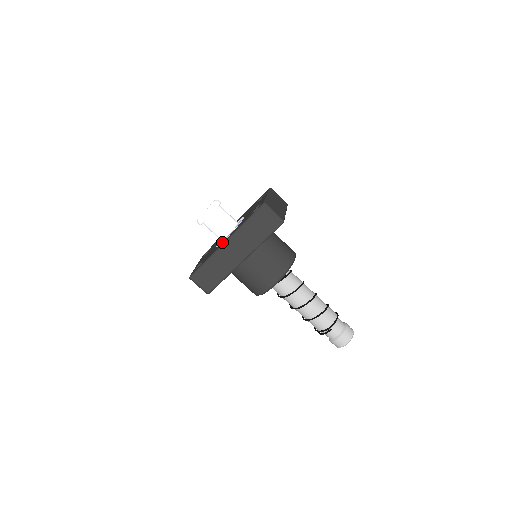
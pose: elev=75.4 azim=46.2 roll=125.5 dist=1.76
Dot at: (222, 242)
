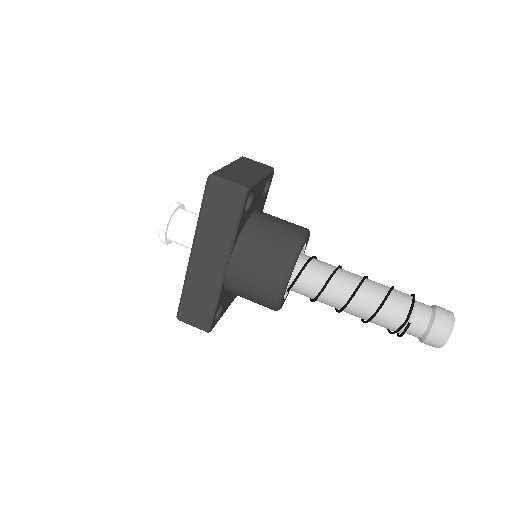
Dot at: occluded
